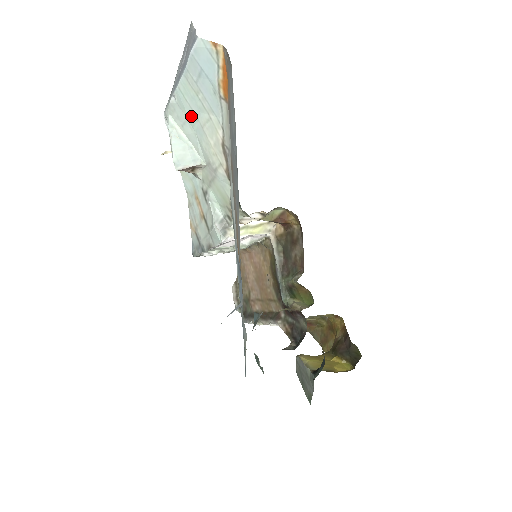
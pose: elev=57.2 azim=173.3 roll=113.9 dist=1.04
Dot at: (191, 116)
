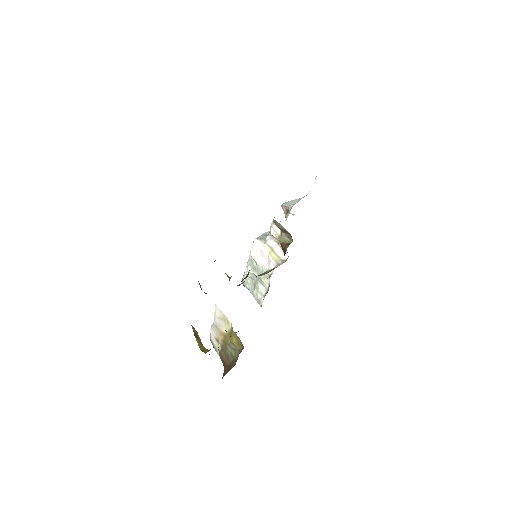
Dot at: occluded
